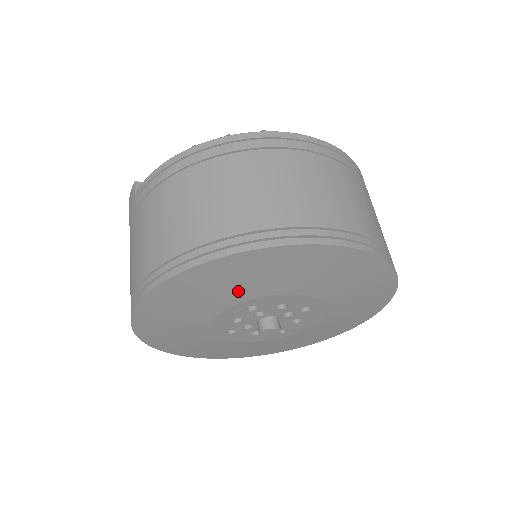
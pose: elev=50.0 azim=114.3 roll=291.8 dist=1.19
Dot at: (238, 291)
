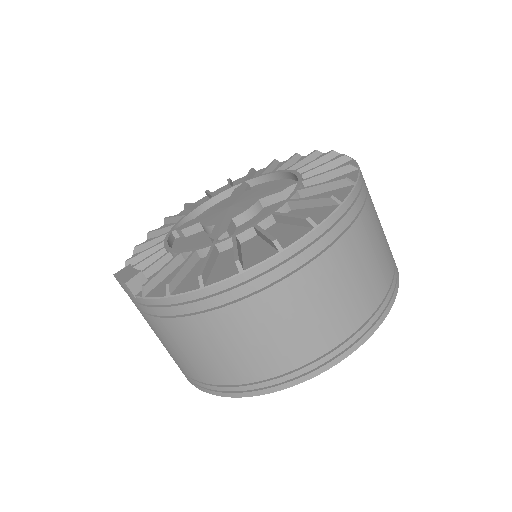
Dot at: occluded
